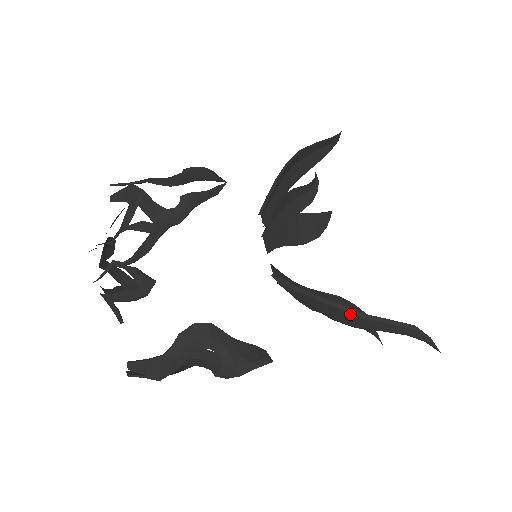
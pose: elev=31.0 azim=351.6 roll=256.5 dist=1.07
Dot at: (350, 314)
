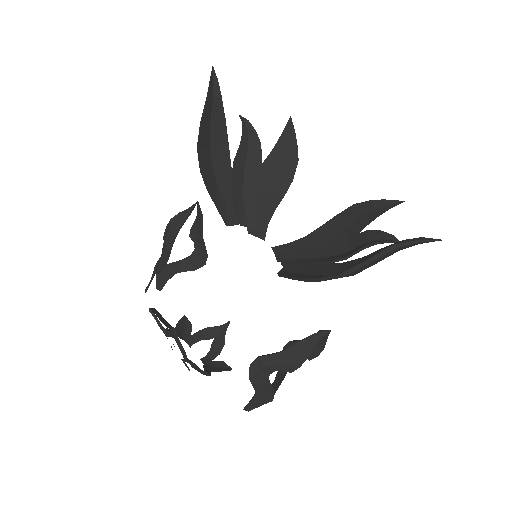
Dot at: occluded
